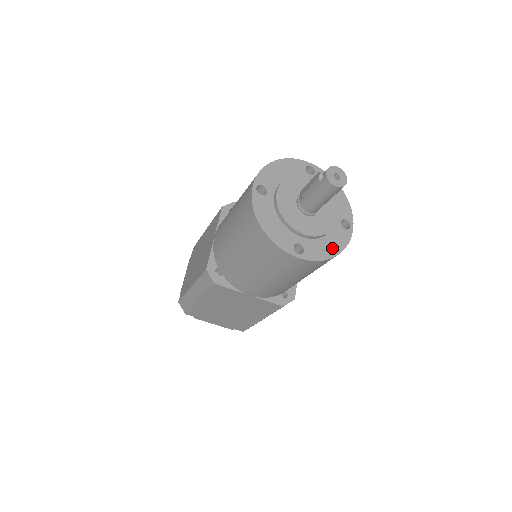
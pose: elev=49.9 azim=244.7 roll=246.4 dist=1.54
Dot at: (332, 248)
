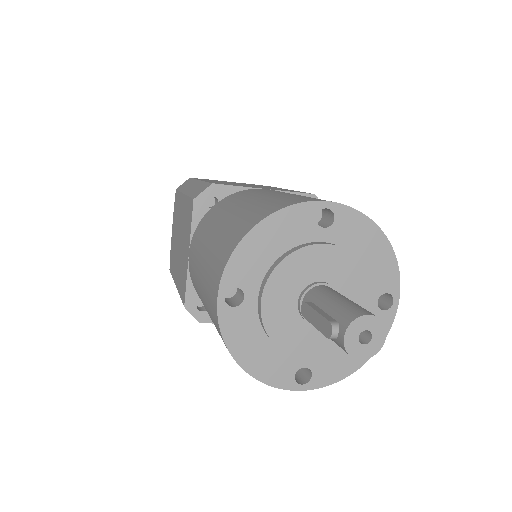
Dot at: occluded
